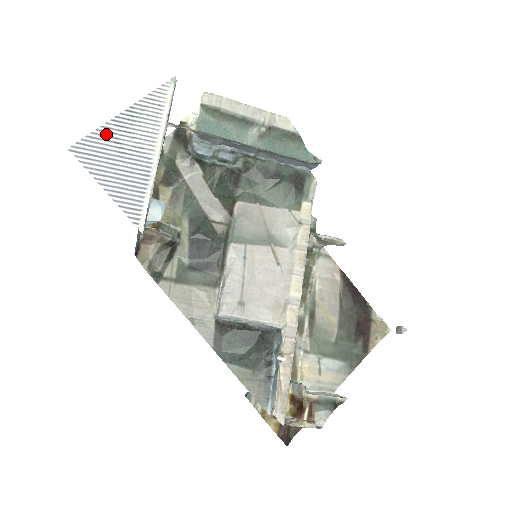
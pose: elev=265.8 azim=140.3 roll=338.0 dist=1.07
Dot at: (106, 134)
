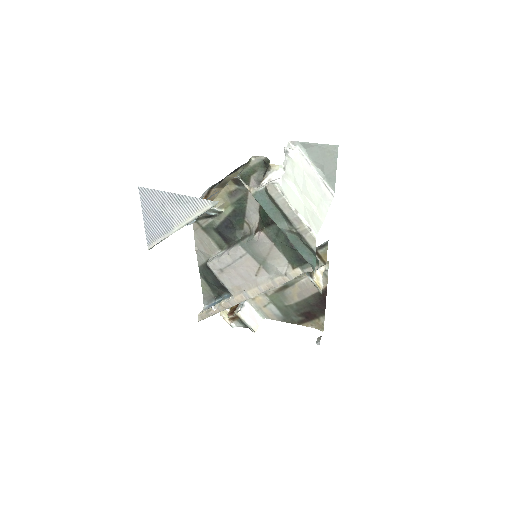
Dot at: (160, 196)
